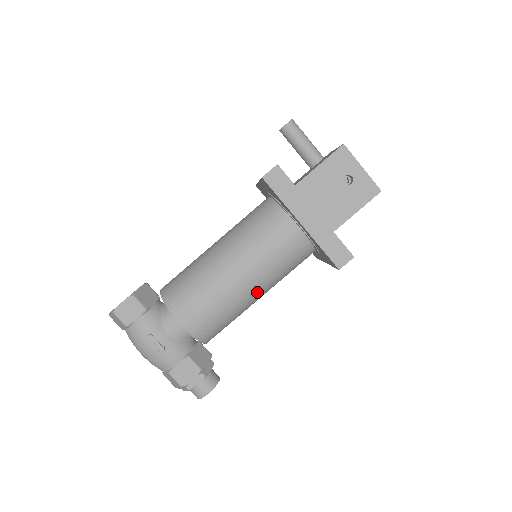
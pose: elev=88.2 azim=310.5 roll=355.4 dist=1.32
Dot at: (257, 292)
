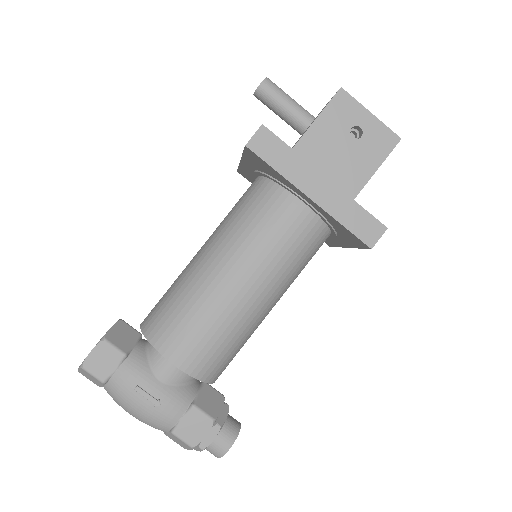
Dot at: (267, 301)
